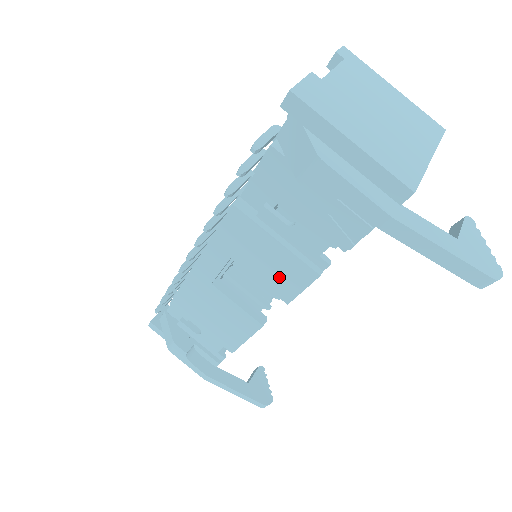
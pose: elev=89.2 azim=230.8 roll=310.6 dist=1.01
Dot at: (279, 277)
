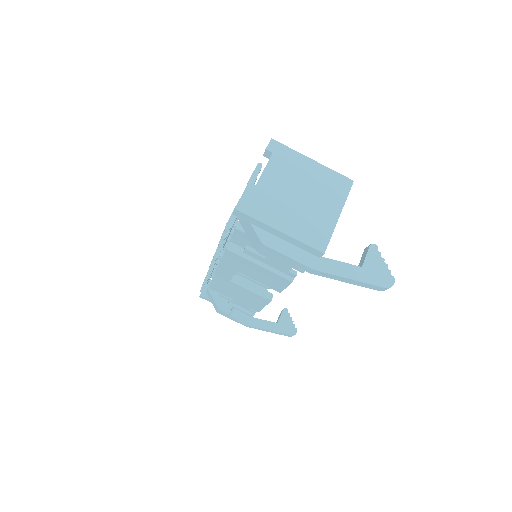
Dot at: (269, 281)
